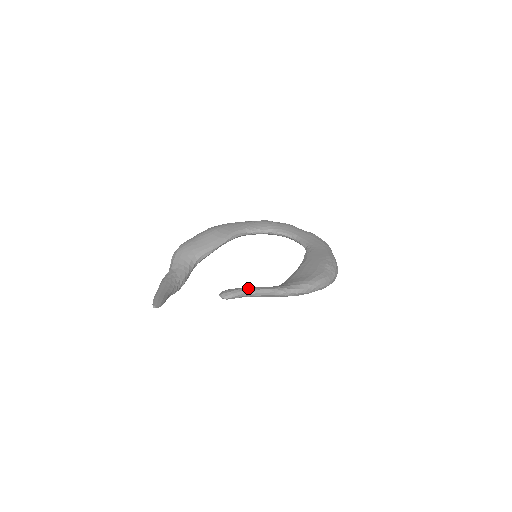
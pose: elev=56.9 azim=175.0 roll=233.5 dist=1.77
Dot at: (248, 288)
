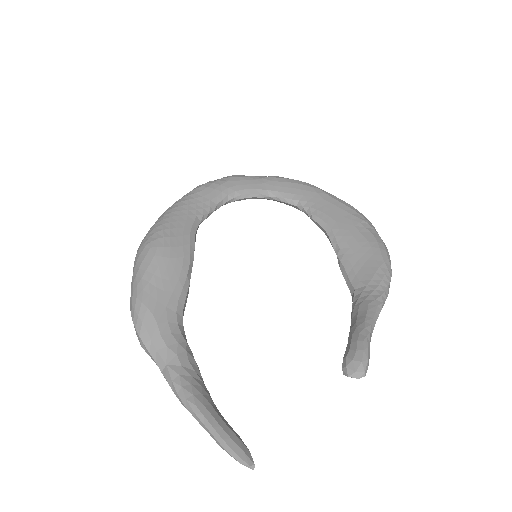
Dot at: (365, 334)
